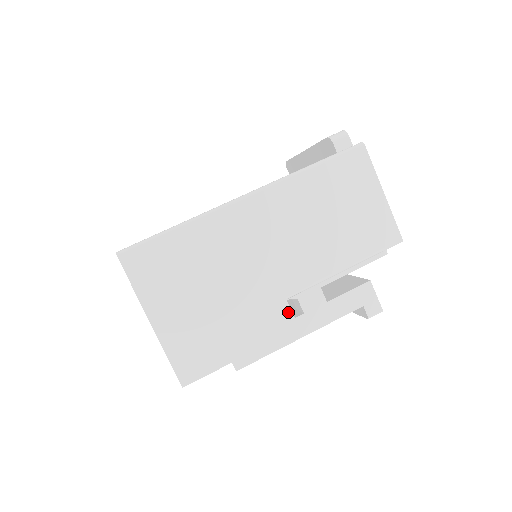
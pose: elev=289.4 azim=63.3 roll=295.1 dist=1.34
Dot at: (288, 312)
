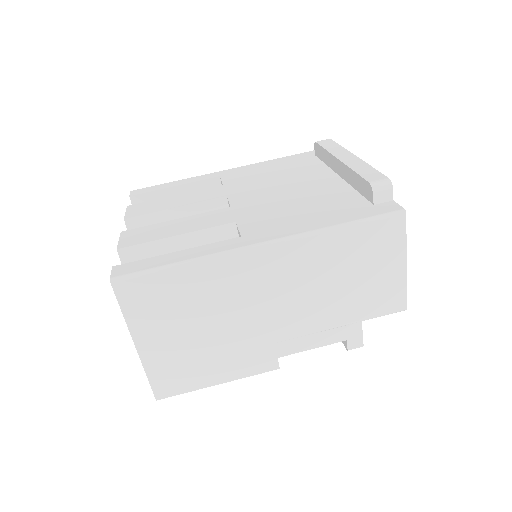
Dot at: (273, 355)
